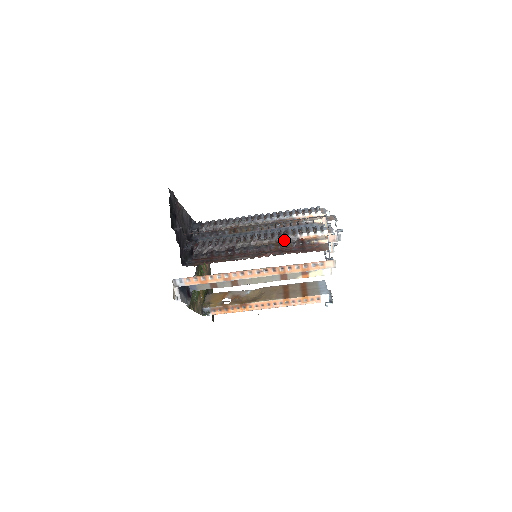
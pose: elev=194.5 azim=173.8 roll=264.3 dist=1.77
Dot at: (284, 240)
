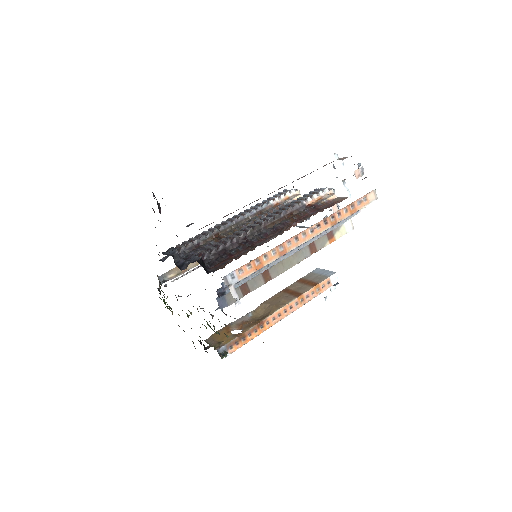
Dot at: (293, 212)
